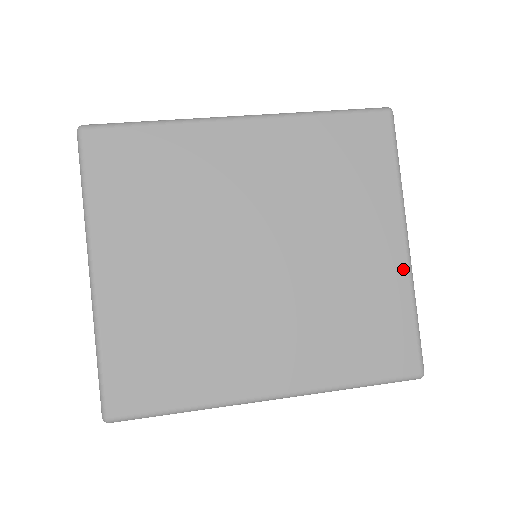
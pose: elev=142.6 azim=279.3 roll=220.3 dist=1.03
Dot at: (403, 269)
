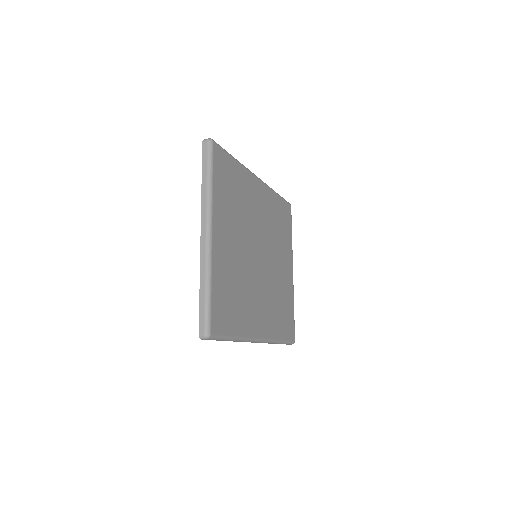
Dot at: (292, 285)
